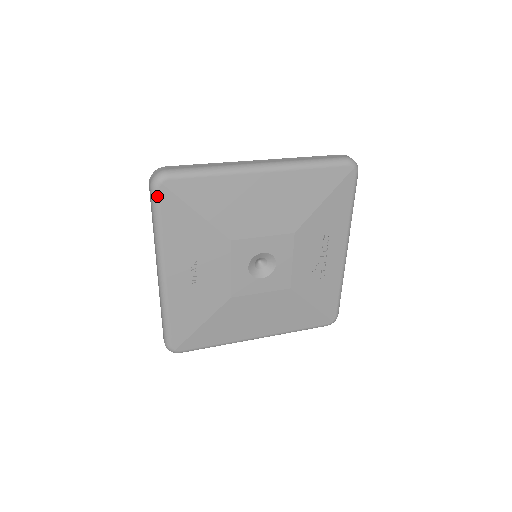
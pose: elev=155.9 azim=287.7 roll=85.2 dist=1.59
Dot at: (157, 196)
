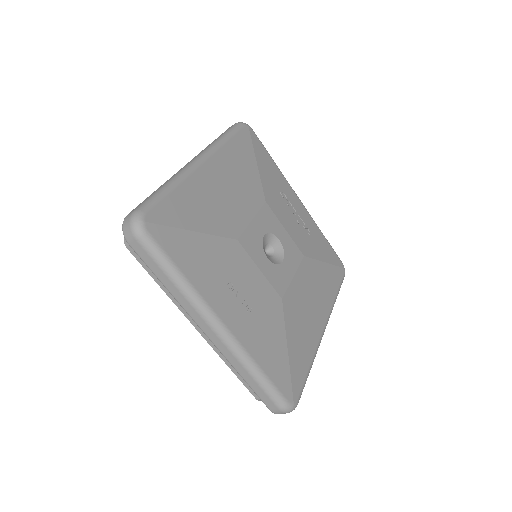
Dot at: (151, 239)
